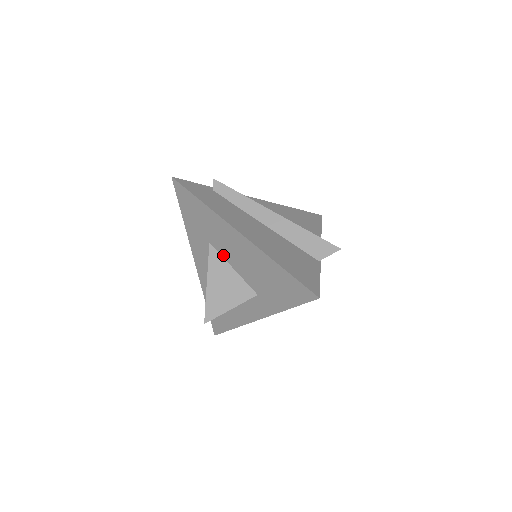
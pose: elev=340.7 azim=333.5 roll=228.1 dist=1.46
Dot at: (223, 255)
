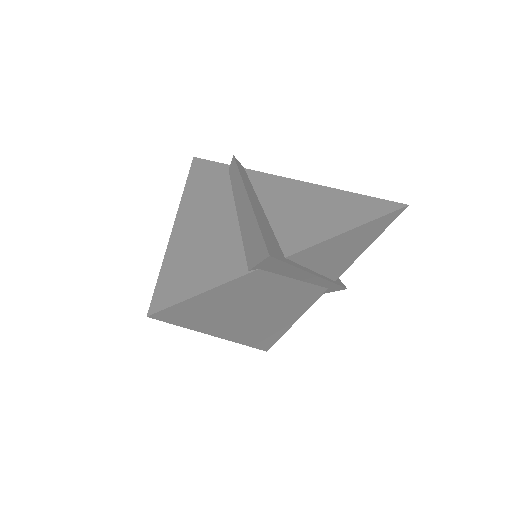
Dot at: occluded
